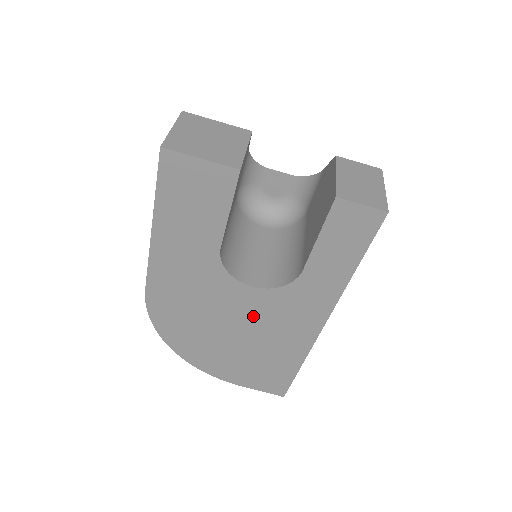
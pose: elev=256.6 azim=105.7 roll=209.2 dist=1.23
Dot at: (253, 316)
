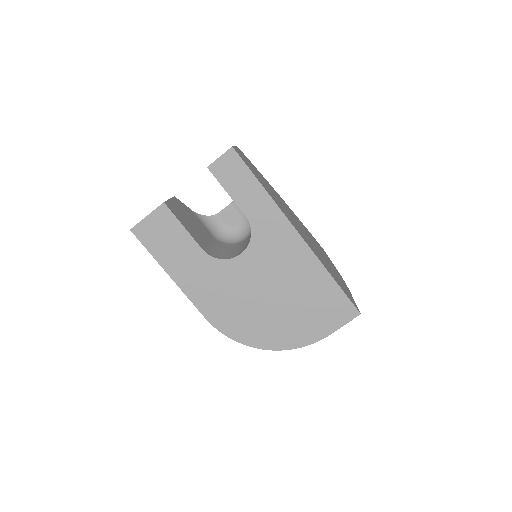
Dot at: (265, 272)
